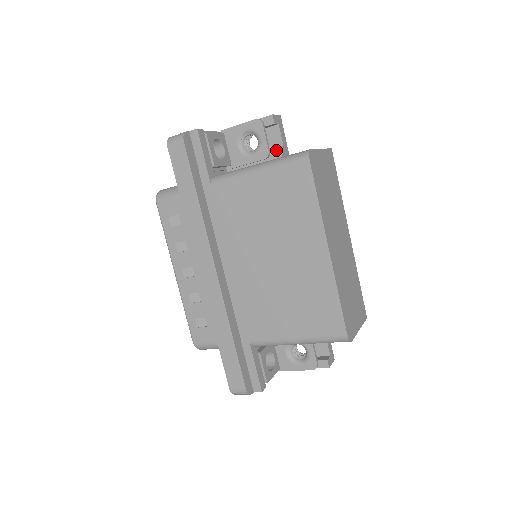
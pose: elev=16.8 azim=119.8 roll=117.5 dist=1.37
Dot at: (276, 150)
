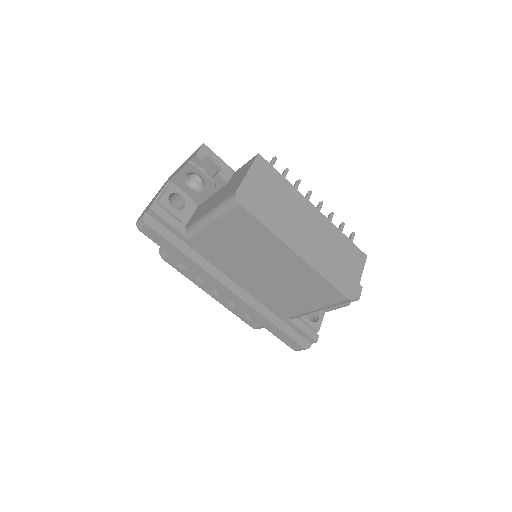
Dot at: (218, 178)
